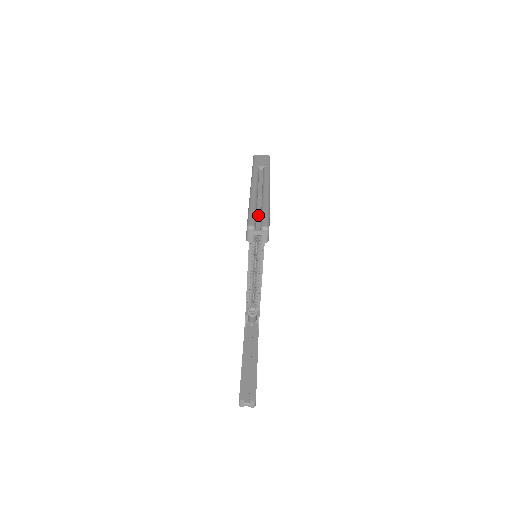
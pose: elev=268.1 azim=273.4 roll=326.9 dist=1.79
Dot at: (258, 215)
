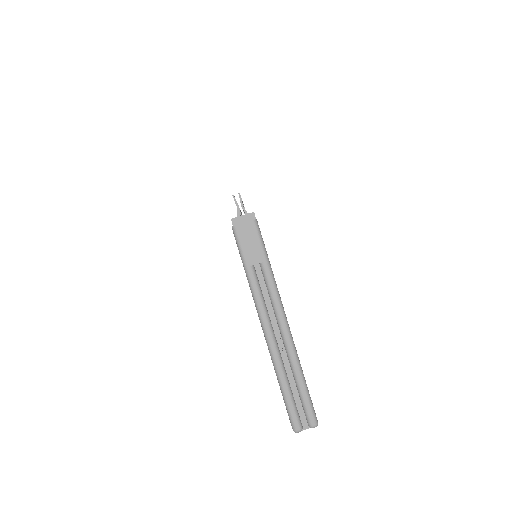
Dot at: (295, 395)
